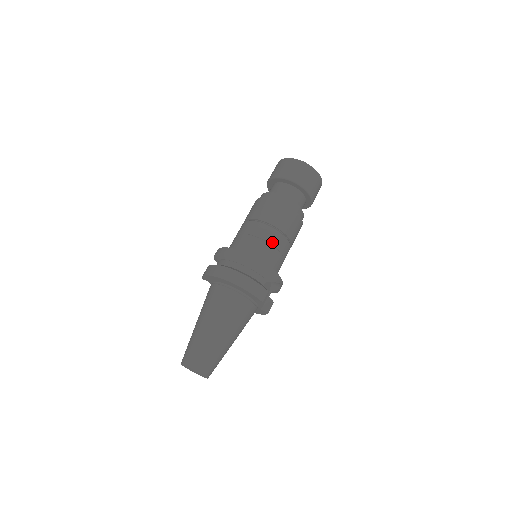
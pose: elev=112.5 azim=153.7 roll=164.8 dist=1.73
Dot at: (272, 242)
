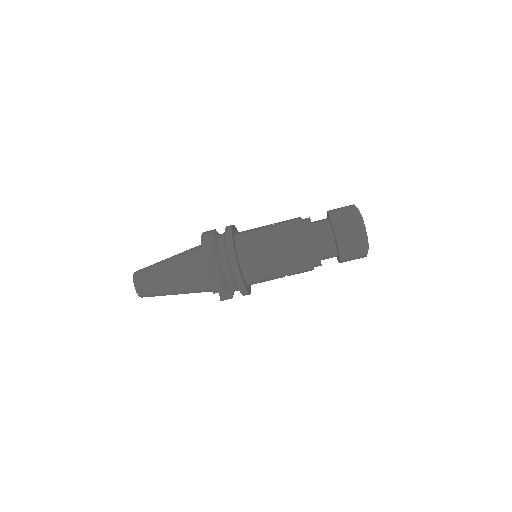
Dot at: (266, 262)
